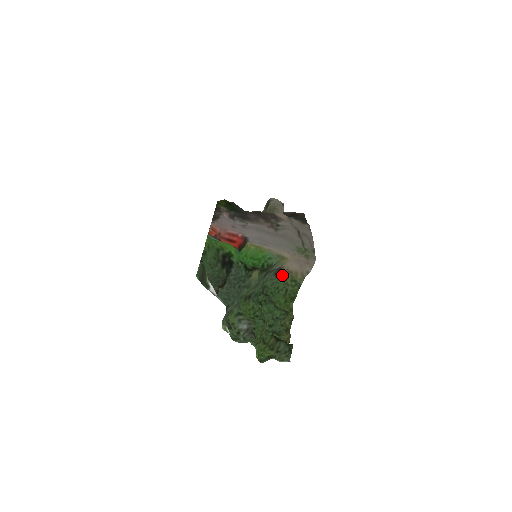
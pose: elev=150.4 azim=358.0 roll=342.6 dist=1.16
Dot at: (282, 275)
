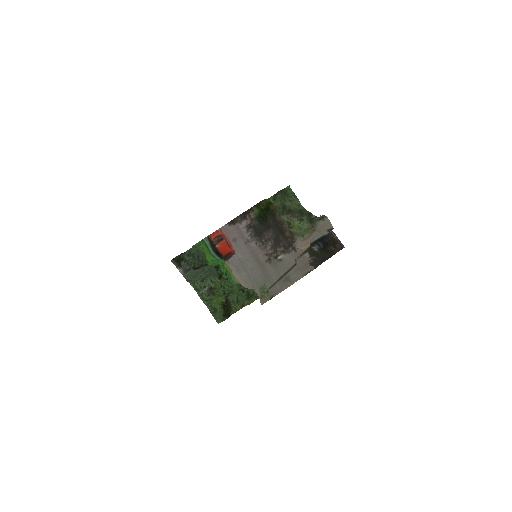
Dot at: occluded
